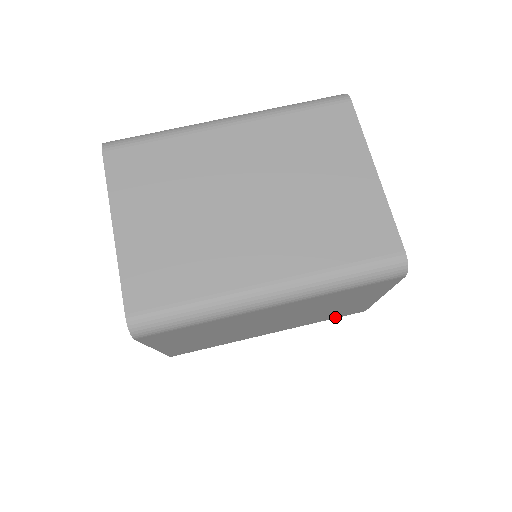
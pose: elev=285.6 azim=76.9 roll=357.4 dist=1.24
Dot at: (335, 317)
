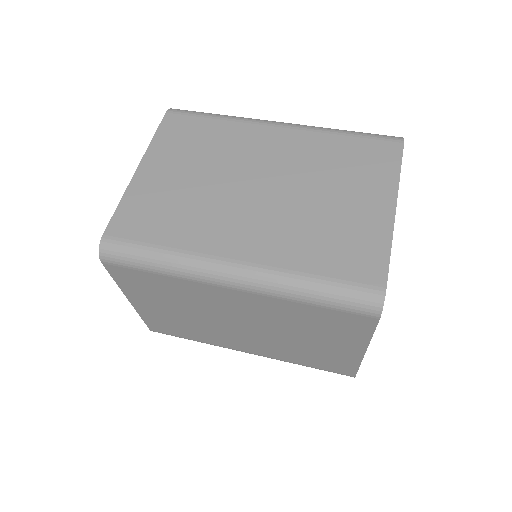
Dot at: (320, 367)
